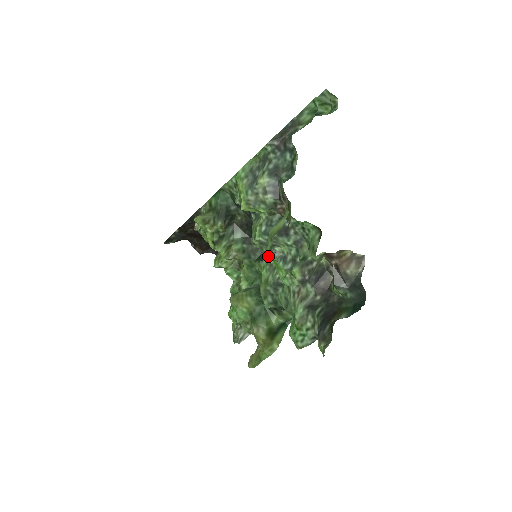
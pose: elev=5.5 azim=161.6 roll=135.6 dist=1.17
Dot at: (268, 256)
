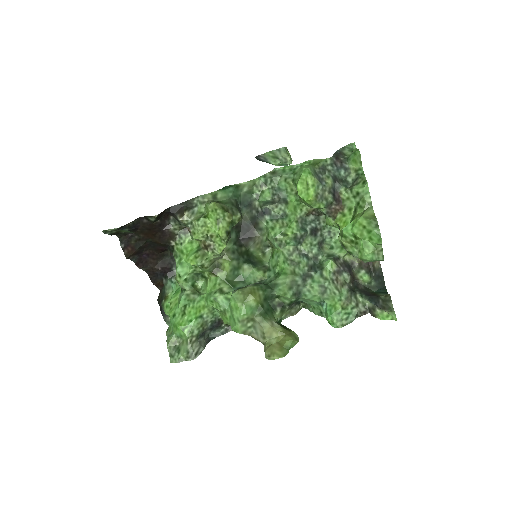
Dot at: (287, 253)
